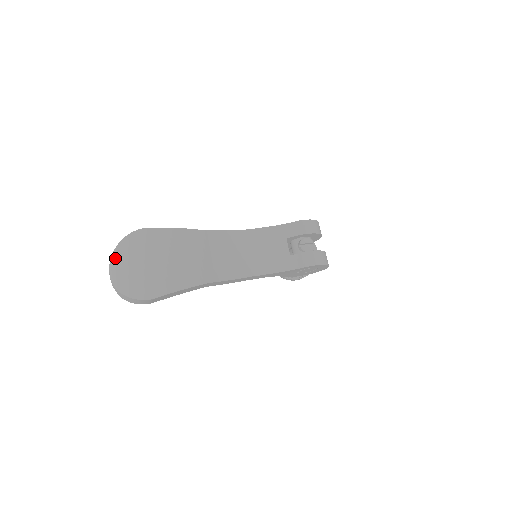
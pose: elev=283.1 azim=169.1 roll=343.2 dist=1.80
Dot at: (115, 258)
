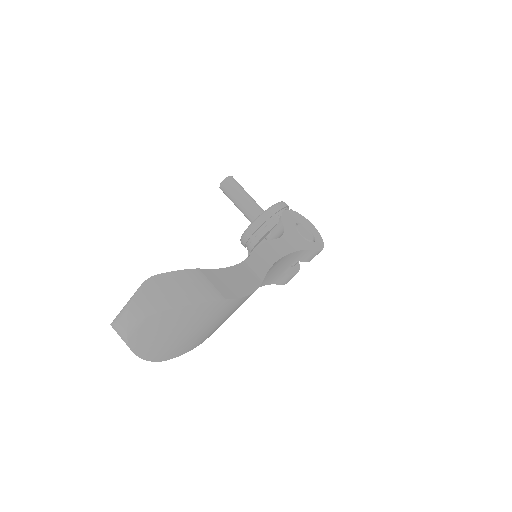
Dot at: (158, 319)
